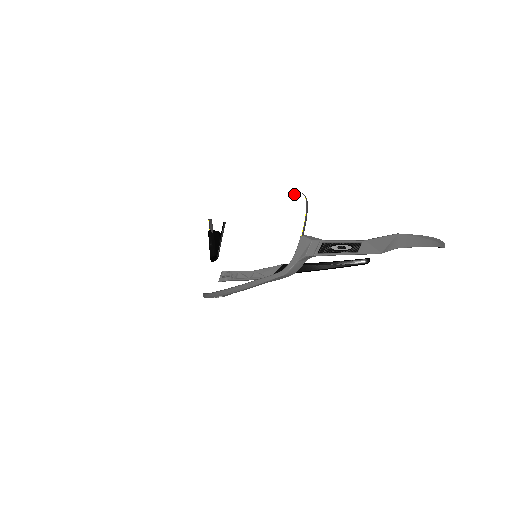
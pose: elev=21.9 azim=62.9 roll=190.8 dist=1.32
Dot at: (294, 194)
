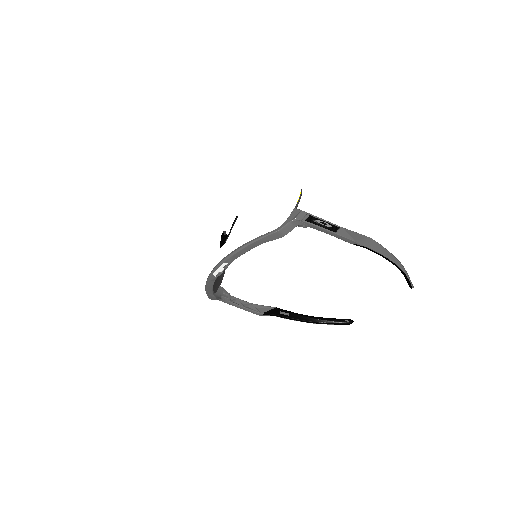
Dot at: (293, 187)
